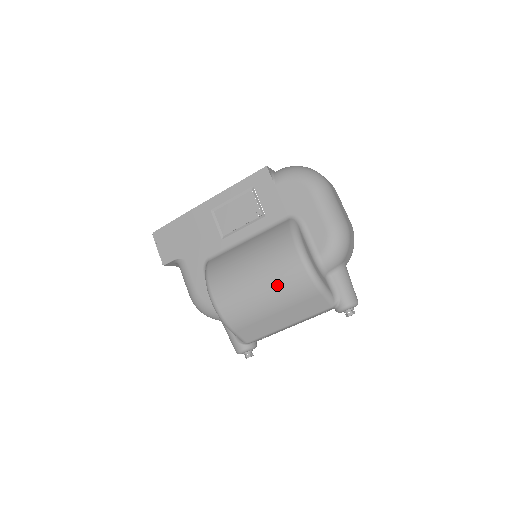
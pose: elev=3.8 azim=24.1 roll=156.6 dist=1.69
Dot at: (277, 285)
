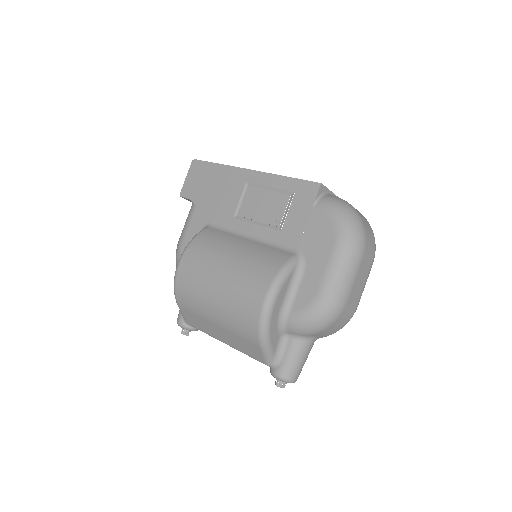
Dot at: (229, 305)
